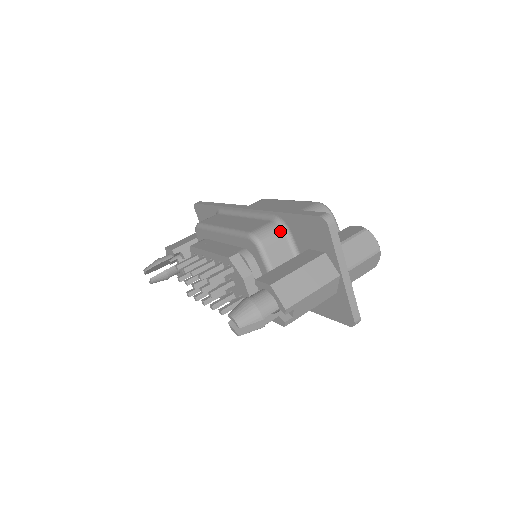
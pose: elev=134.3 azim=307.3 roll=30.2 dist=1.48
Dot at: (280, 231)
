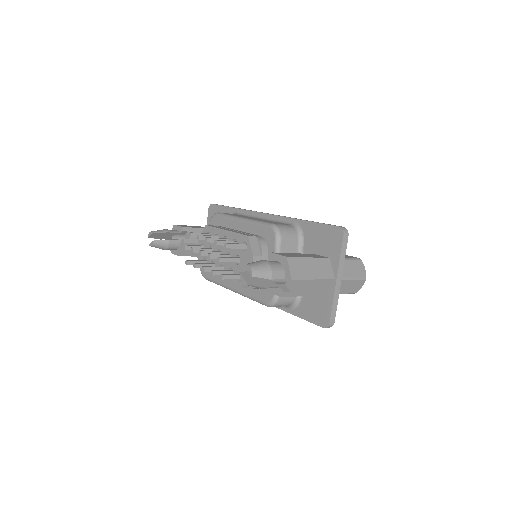
Dot at: (296, 233)
